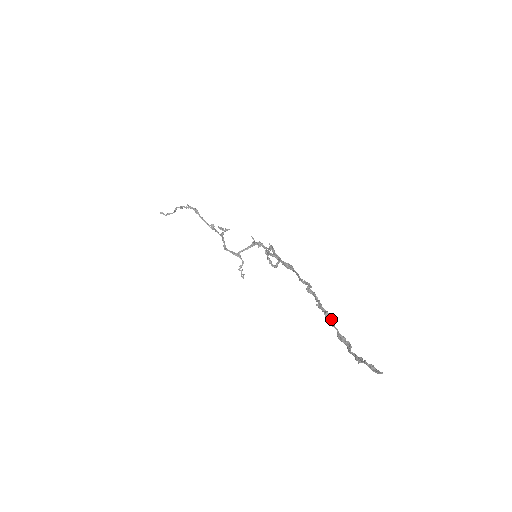
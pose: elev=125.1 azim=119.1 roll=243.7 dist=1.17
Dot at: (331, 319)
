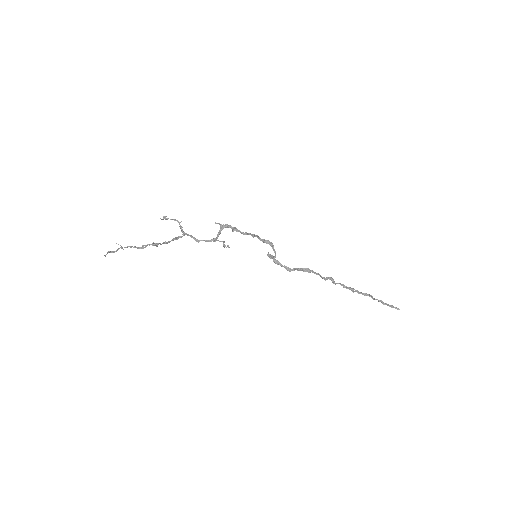
Dot at: (357, 291)
